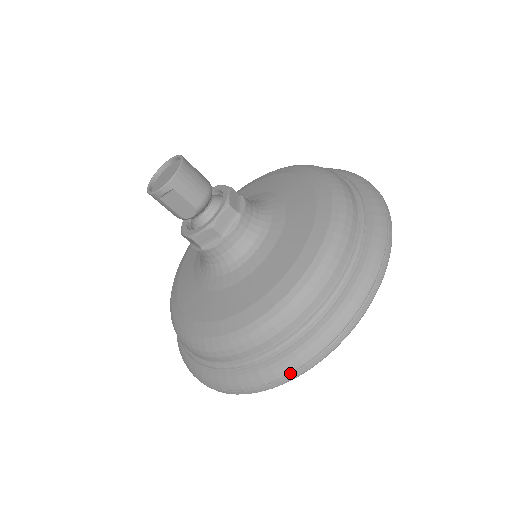
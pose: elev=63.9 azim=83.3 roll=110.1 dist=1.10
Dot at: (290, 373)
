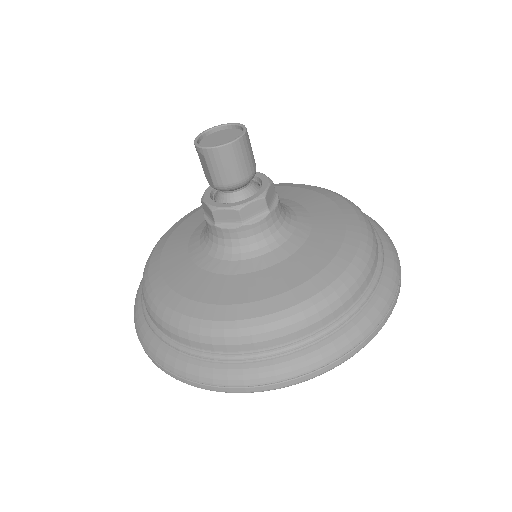
Dot at: (148, 353)
